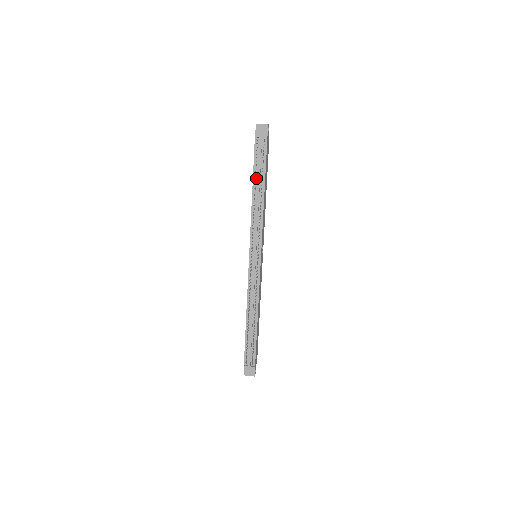
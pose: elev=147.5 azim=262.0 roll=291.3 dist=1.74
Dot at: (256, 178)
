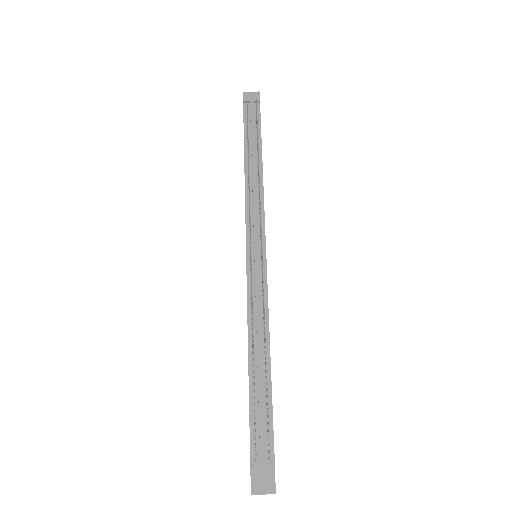
Dot at: occluded
